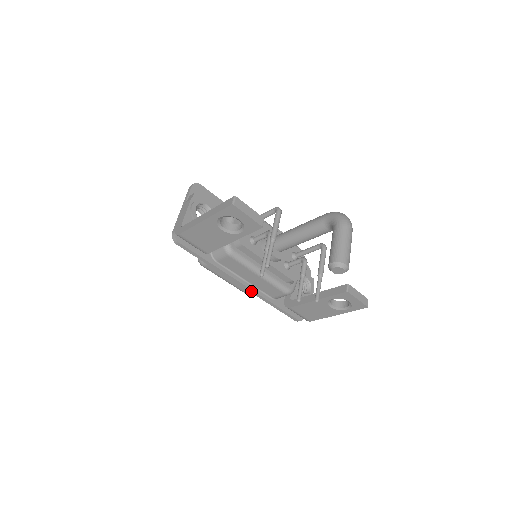
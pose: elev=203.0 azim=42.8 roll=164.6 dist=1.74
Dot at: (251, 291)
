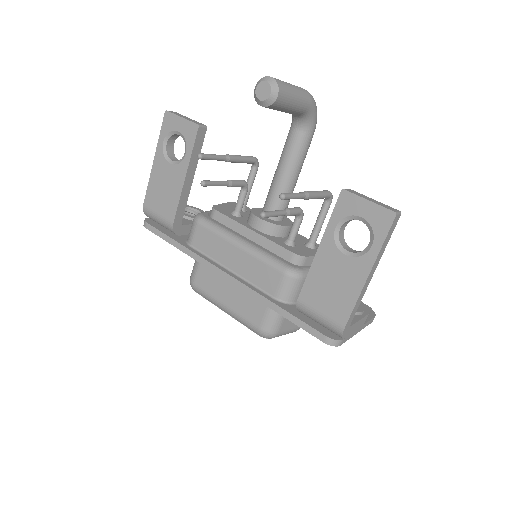
Dot at: (238, 284)
